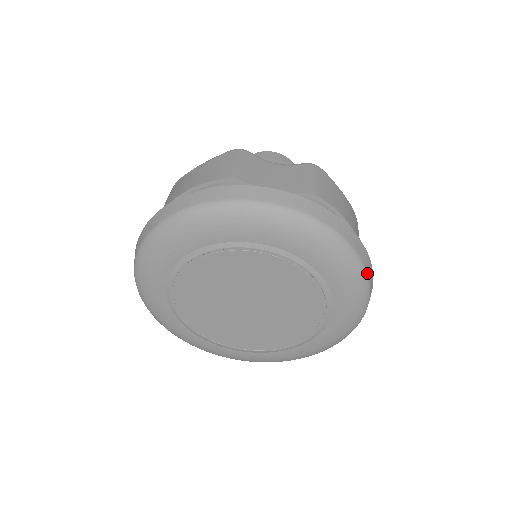
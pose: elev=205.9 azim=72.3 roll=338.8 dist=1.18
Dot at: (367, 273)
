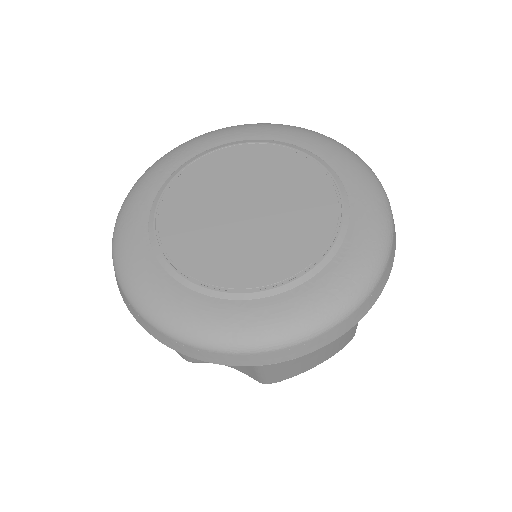
Dot at: (382, 186)
